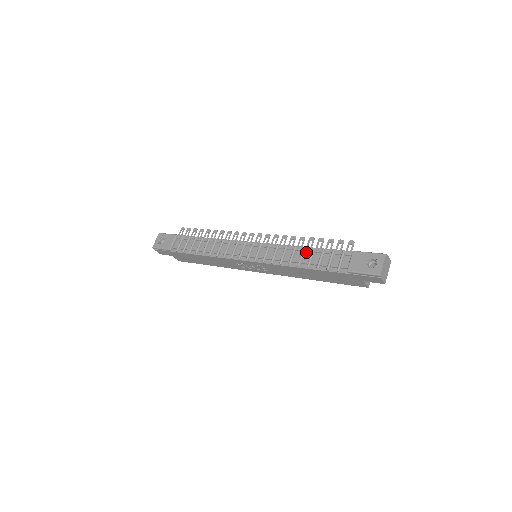
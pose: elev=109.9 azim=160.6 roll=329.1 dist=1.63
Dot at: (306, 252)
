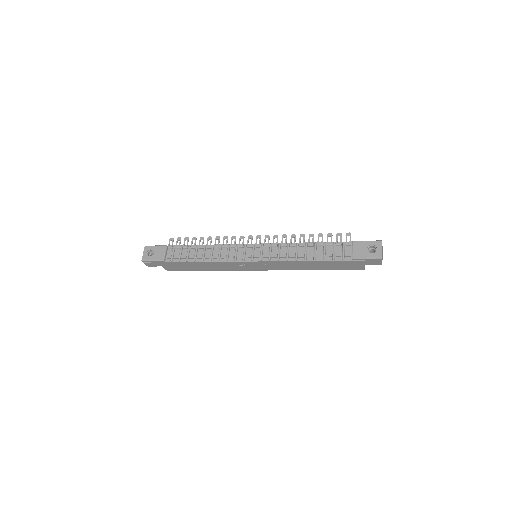
Dot at: (309, 247)
